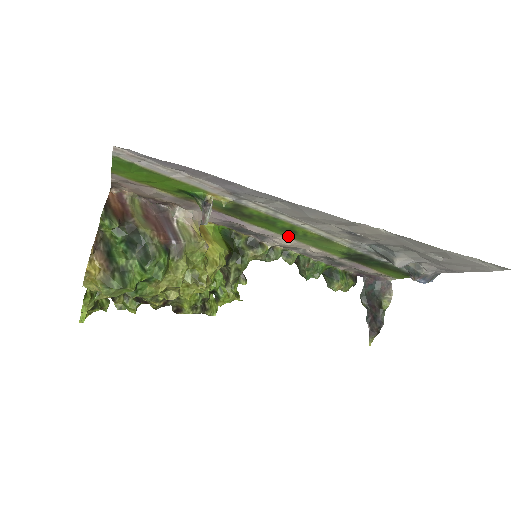
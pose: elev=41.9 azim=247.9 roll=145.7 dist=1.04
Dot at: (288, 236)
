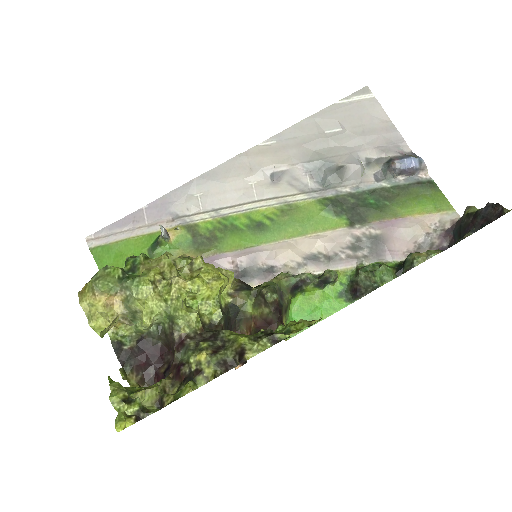
Dot at: (272, 239)
